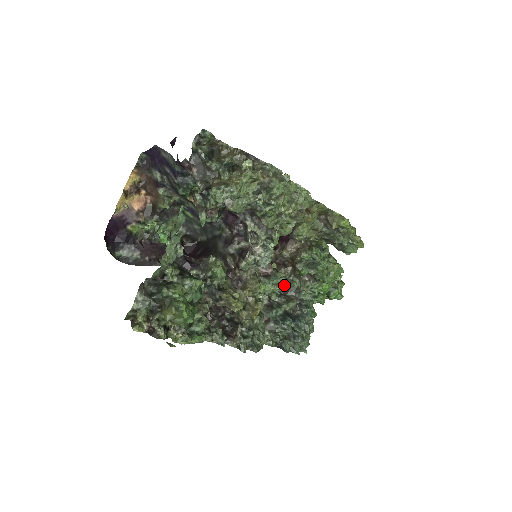
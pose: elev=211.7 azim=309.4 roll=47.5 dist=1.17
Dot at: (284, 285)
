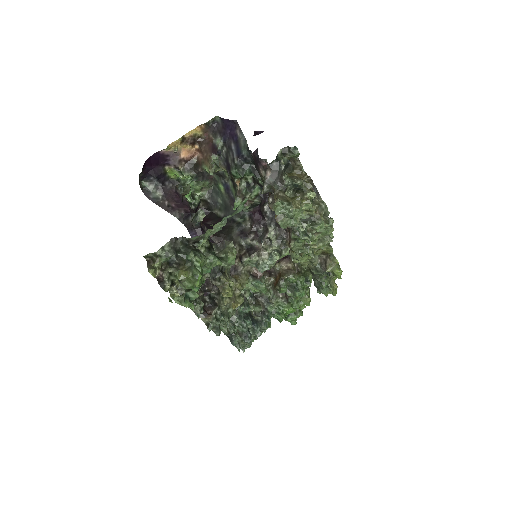
Dot at: (261, 290)
